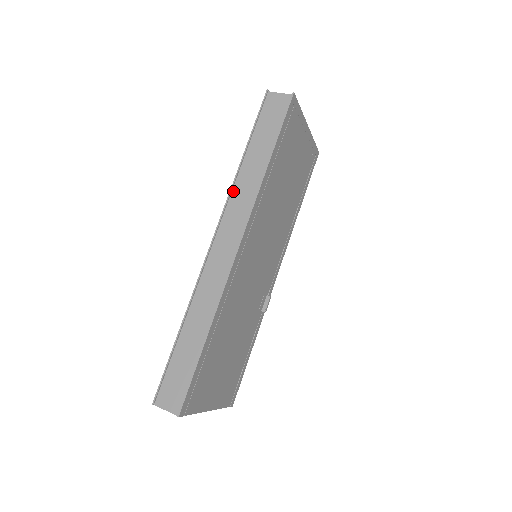
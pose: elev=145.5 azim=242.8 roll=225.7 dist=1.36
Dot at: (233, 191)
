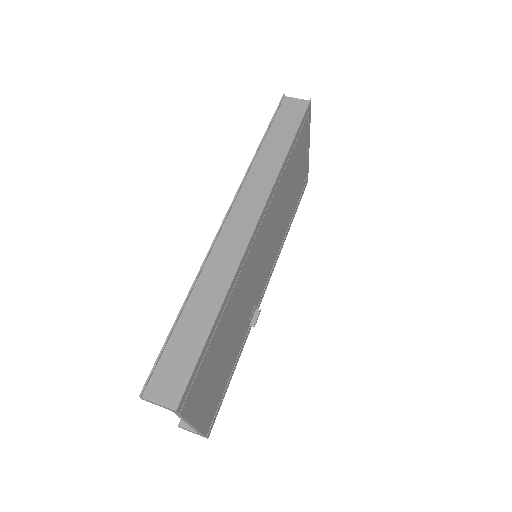
Dot at: (249, 174)
